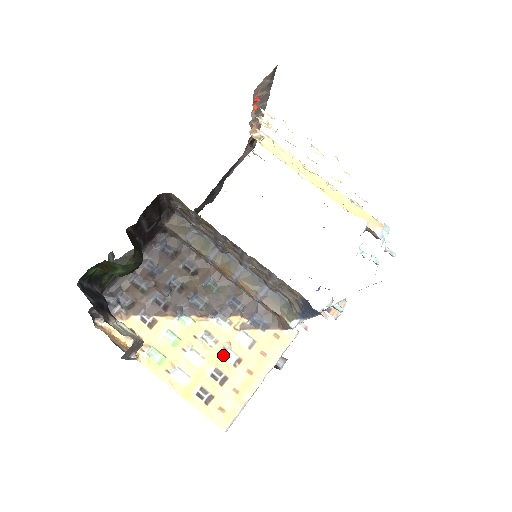
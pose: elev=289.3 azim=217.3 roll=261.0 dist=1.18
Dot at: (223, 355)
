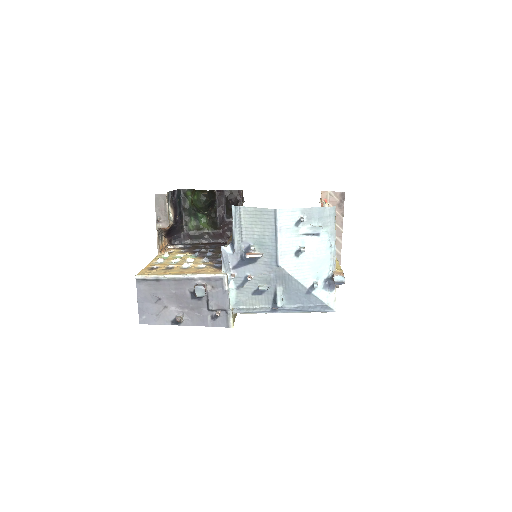
Dot at: (184, 265)
